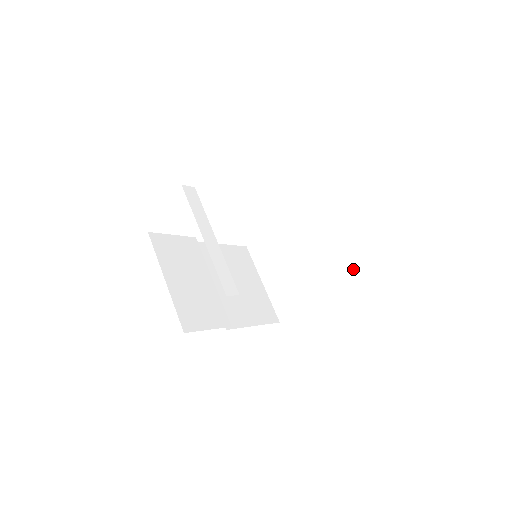
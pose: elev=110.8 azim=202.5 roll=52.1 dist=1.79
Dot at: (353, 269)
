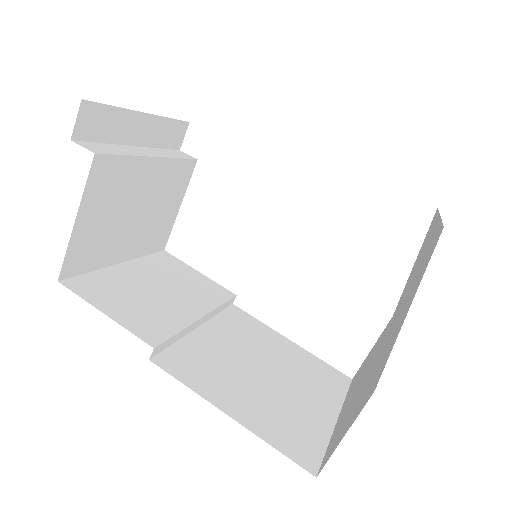
Dot at: (433, 247)
